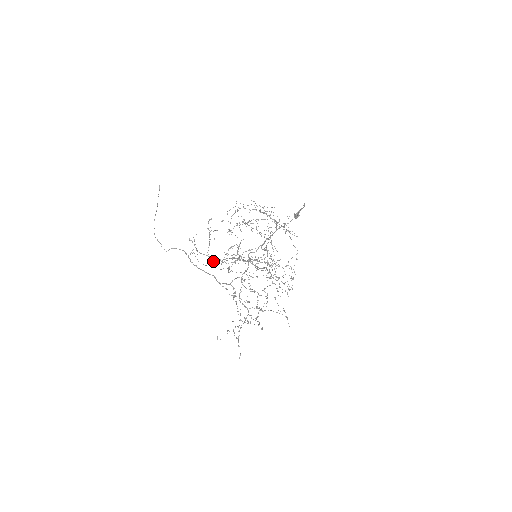
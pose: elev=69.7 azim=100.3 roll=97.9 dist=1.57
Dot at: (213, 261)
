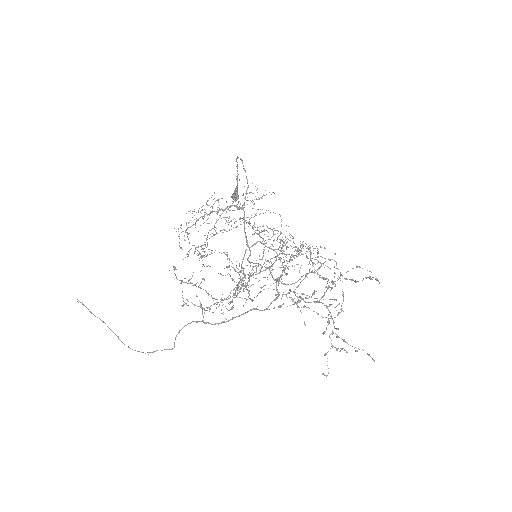
Dot at: occluded
